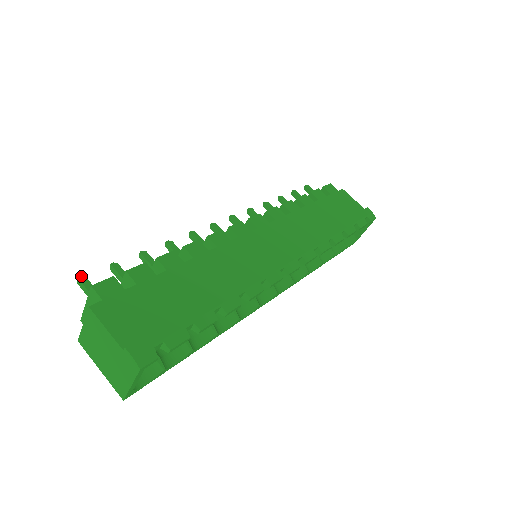
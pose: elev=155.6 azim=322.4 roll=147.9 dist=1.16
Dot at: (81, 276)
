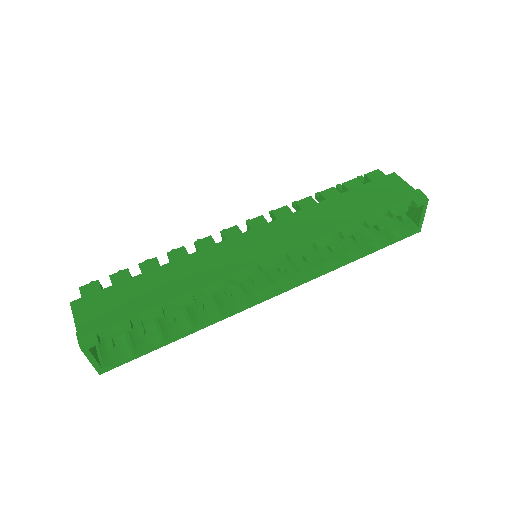
Dot at: (92, 281)
